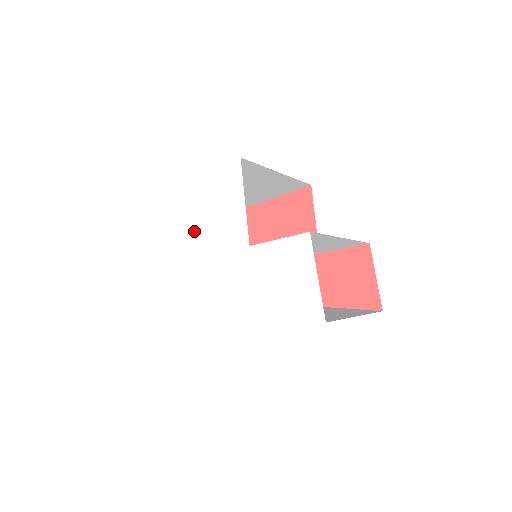
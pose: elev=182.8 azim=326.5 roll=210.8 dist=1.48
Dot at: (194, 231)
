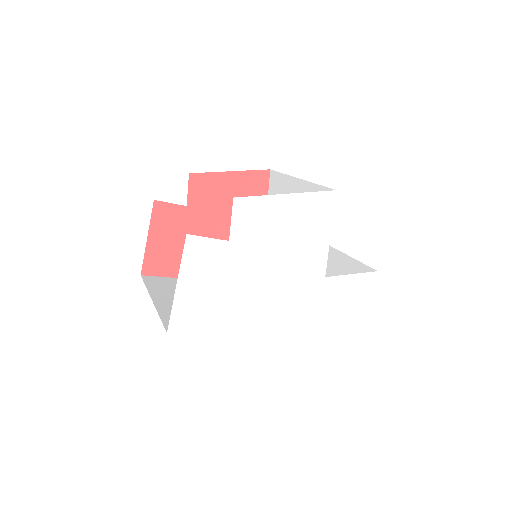
Dot at: (267, 255)
